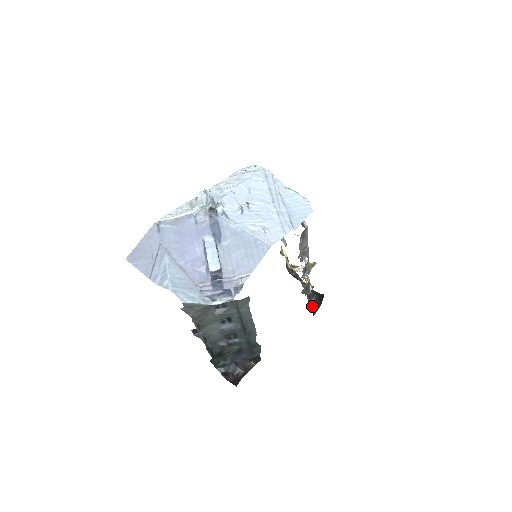
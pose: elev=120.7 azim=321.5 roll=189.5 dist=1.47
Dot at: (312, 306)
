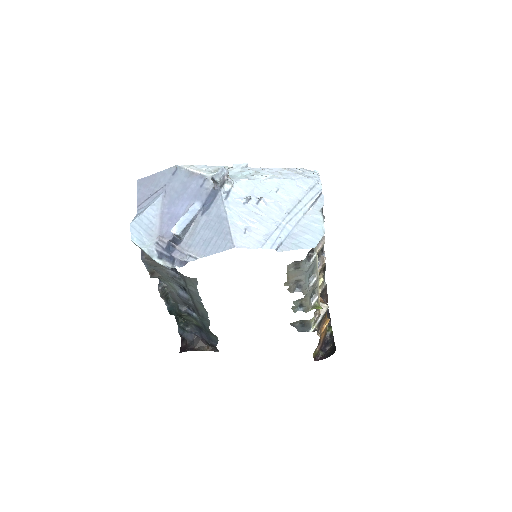
Dot at: (321, 351)
